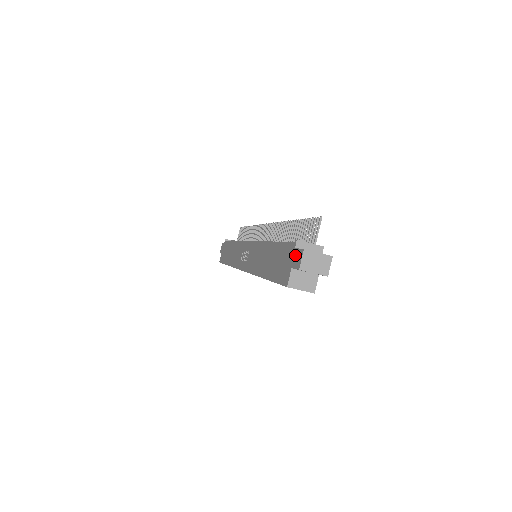
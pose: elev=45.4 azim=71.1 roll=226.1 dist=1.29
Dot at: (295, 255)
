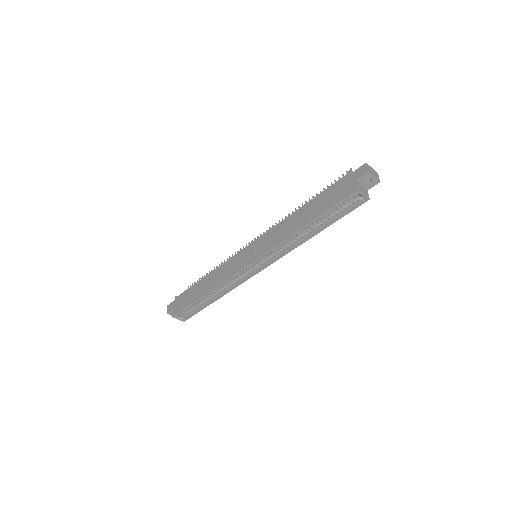
Dot at: (355, 173)
